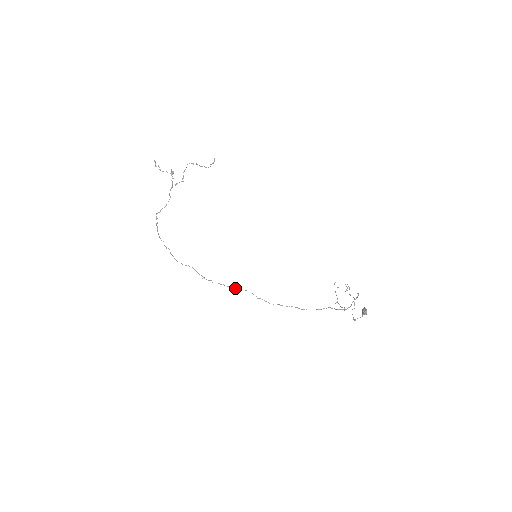
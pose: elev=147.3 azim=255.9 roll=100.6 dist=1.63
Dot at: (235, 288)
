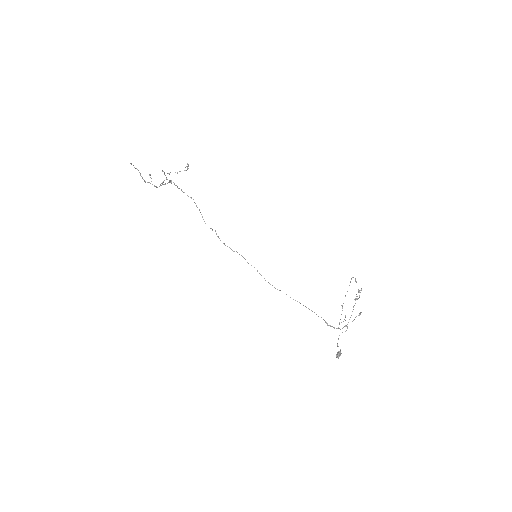
Dot at: occluded
